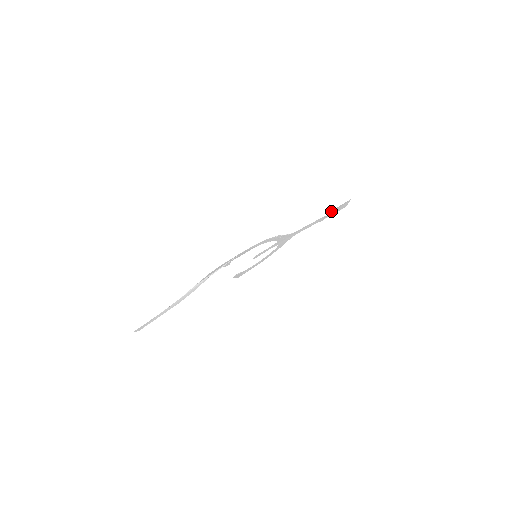
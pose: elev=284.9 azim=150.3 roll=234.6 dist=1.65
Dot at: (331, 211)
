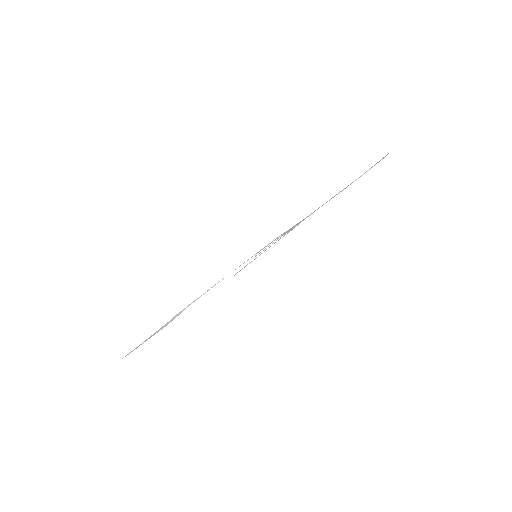
Dot at: occluded
